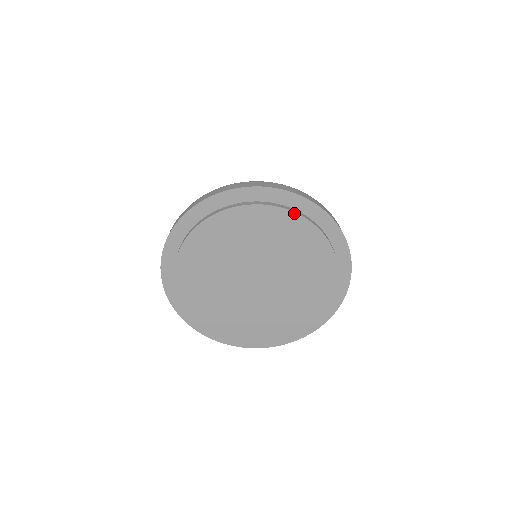
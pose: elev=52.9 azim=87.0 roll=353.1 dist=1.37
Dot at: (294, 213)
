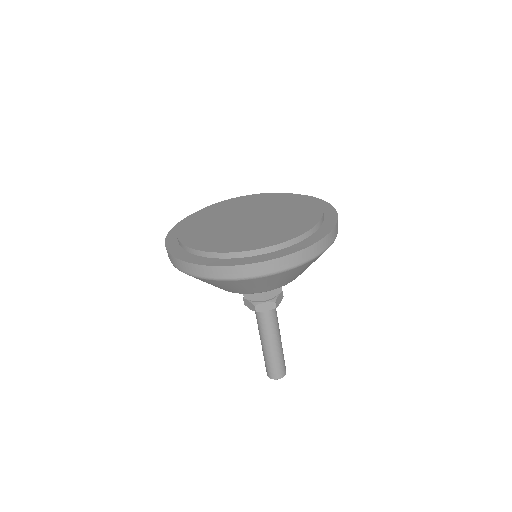
Dot at: (268, 193)
